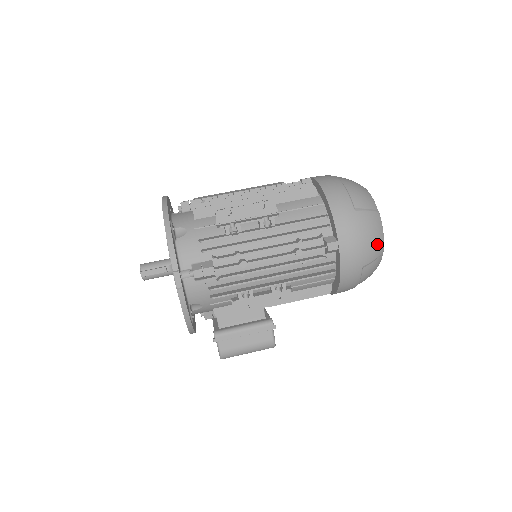
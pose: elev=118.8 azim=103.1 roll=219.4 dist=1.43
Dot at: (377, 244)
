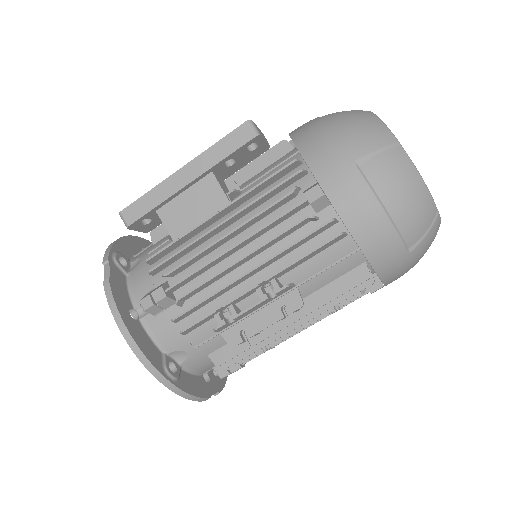
Dot at: occluded
